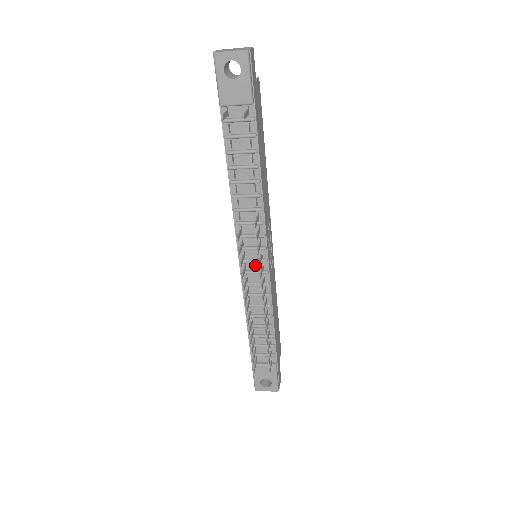
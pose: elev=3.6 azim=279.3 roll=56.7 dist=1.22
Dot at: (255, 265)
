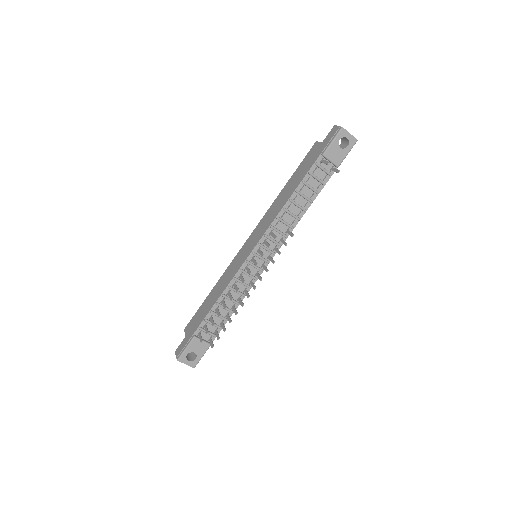
Dot at: (258, 261)
